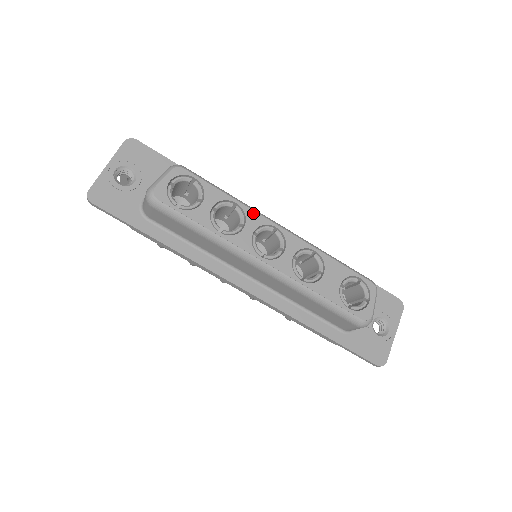
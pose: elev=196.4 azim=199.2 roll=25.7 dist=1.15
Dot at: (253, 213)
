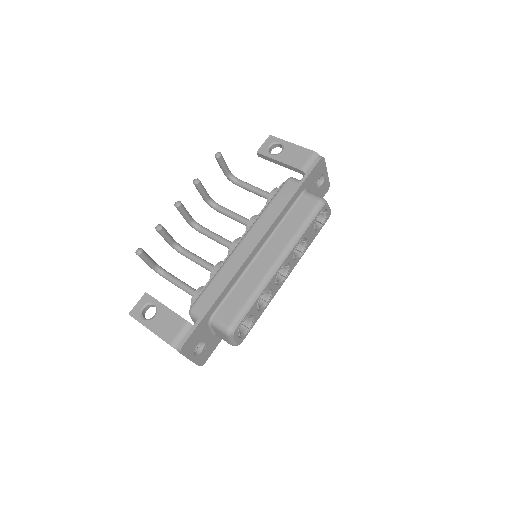
Dot at: (269, 284)
